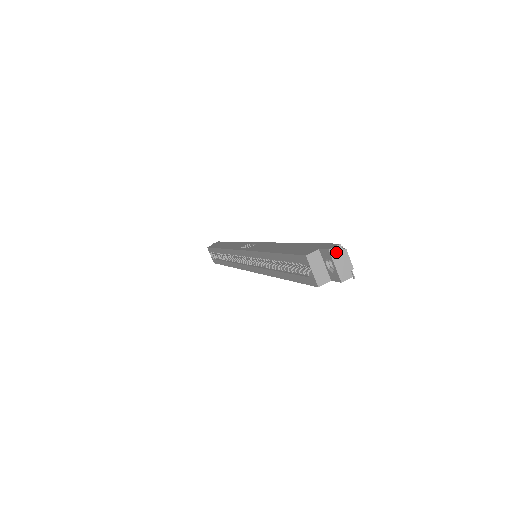
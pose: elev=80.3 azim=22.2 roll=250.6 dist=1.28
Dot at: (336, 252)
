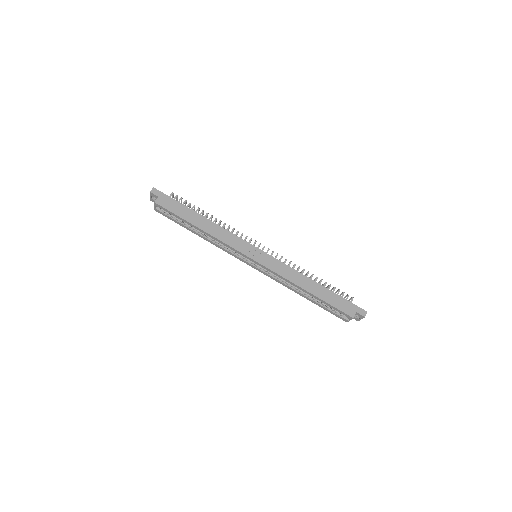
Dot at: (365, 315)
